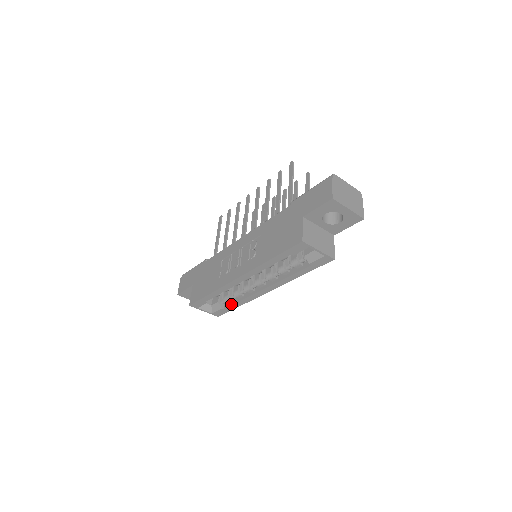
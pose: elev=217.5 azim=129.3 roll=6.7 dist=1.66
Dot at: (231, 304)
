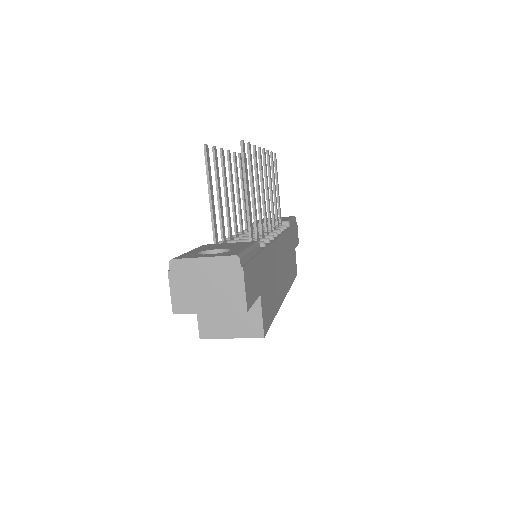
Dot at: occluded
